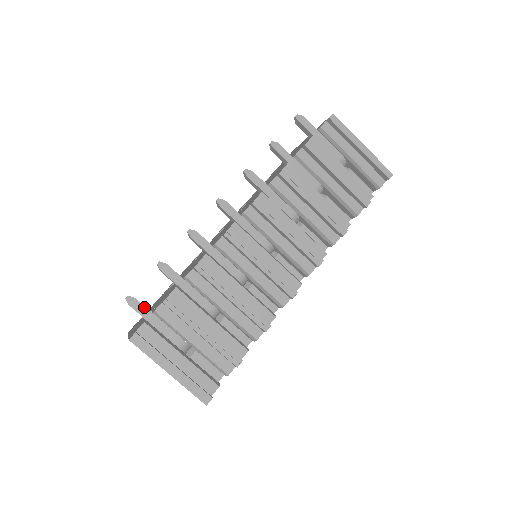
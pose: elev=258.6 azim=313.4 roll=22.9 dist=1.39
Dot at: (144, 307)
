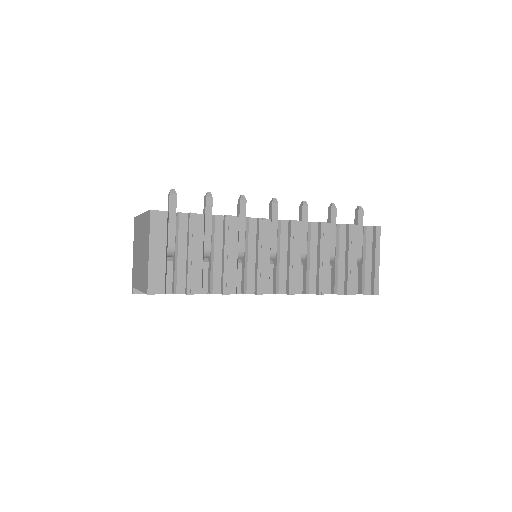
Dot at: (176, 204)
